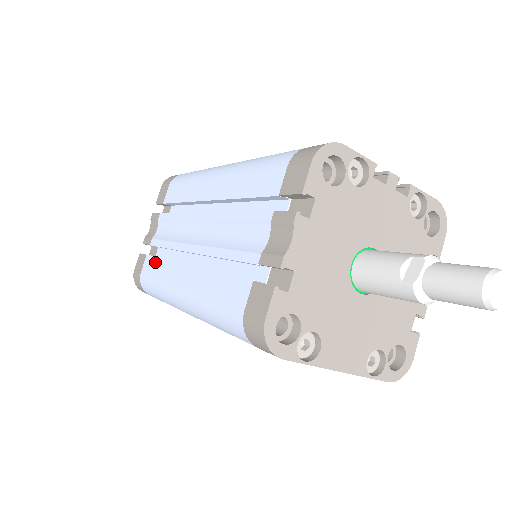
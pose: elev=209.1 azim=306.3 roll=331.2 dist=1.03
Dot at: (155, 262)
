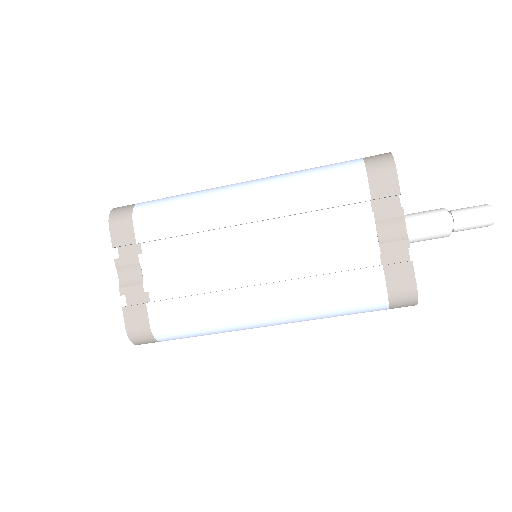
Dot at: (180, 303)
